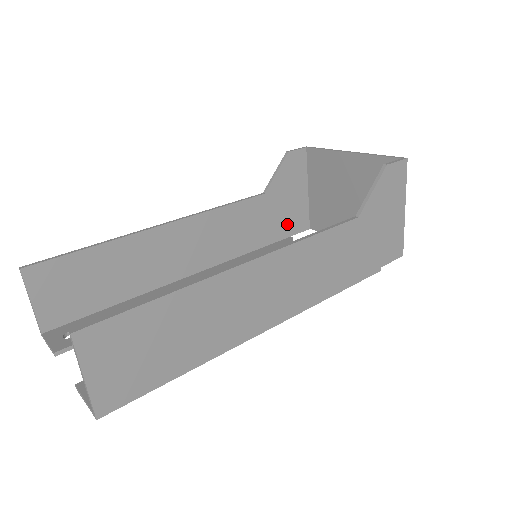
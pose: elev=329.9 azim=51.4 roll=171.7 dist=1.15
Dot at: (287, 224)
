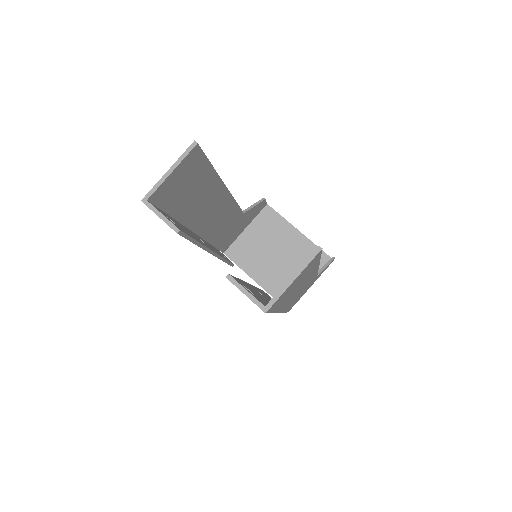
Dot at: (226, 241)
